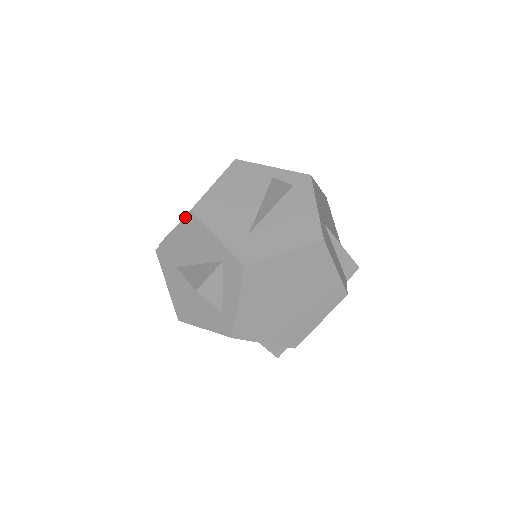
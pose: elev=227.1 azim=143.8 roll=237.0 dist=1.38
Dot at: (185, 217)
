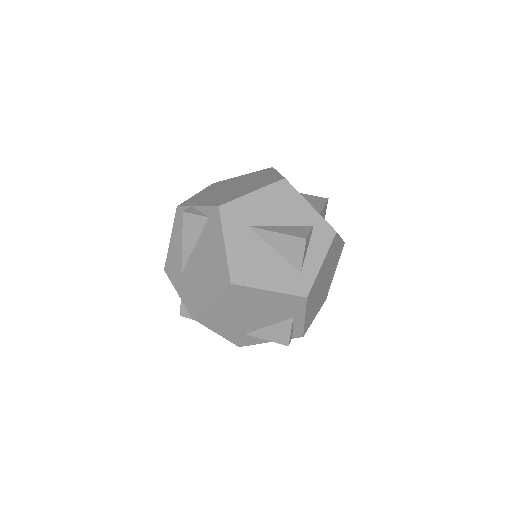
Dot at: (276, 182)
